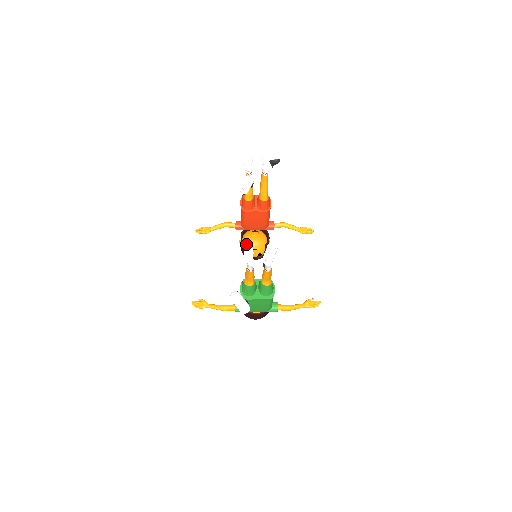
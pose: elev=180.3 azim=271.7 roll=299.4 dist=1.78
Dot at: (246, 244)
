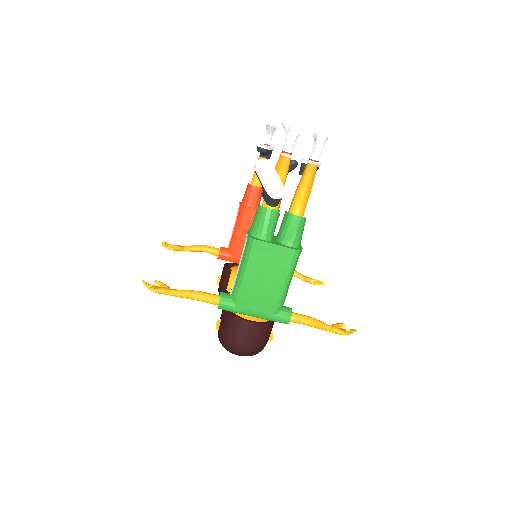
Dot at: (231, 273)
